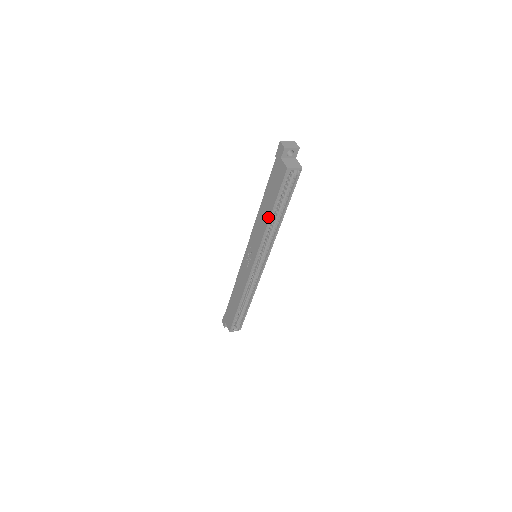
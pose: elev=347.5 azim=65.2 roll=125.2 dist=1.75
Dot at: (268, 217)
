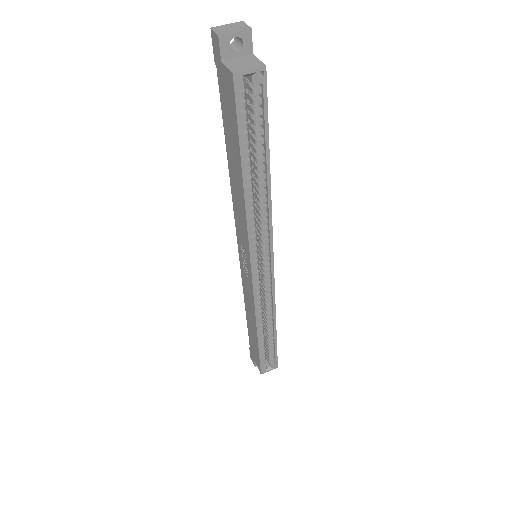
Dot at: (241, 185)
